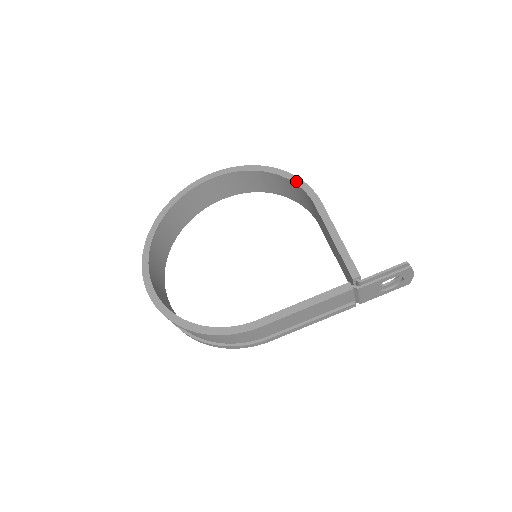
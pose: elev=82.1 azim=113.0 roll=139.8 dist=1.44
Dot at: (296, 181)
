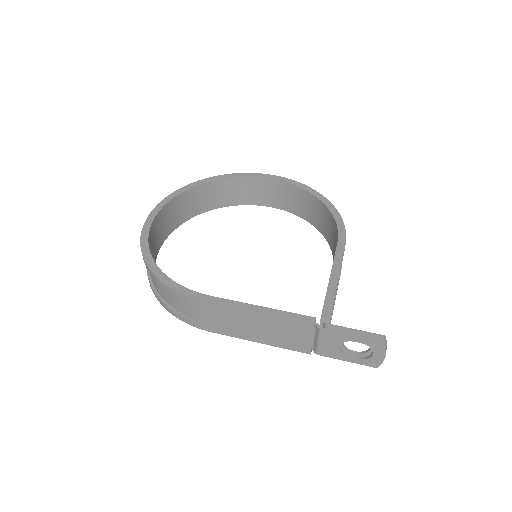
Dot at: (337, 218)
